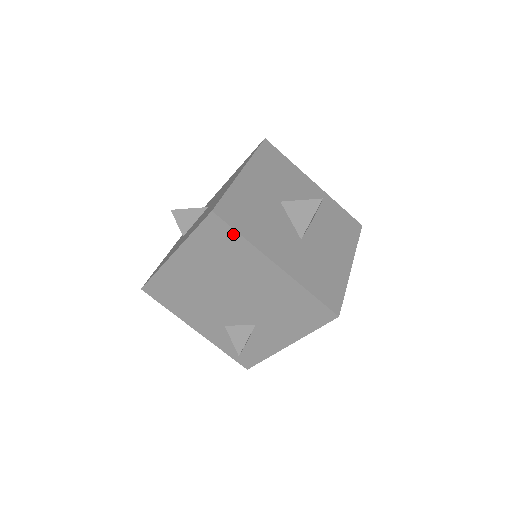
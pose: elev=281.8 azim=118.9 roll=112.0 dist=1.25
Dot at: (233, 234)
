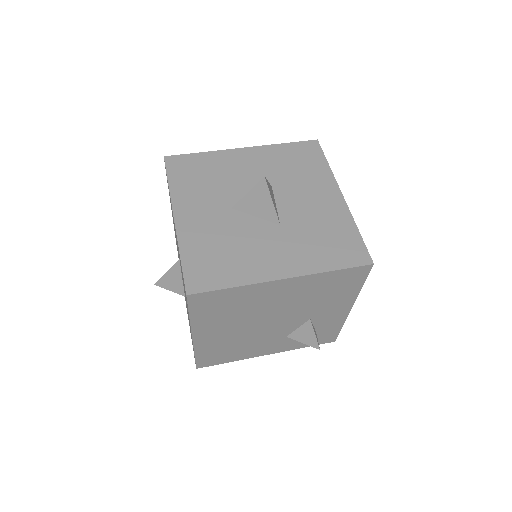
Dot at: (222, 292)
